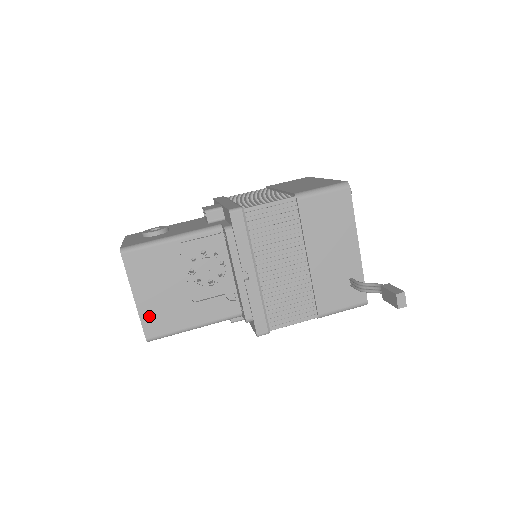
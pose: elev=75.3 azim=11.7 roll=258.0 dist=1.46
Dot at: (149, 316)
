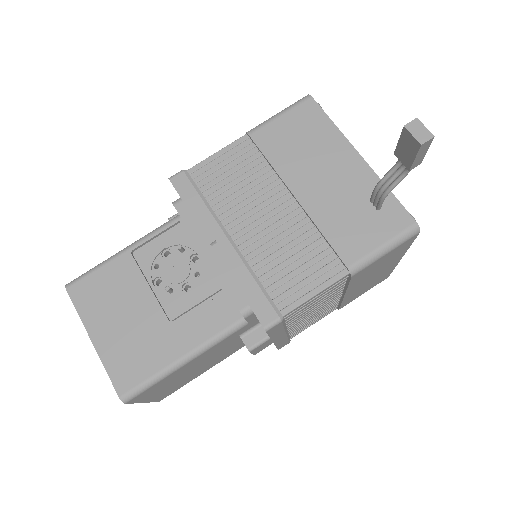
Dot at: (116, 361)
